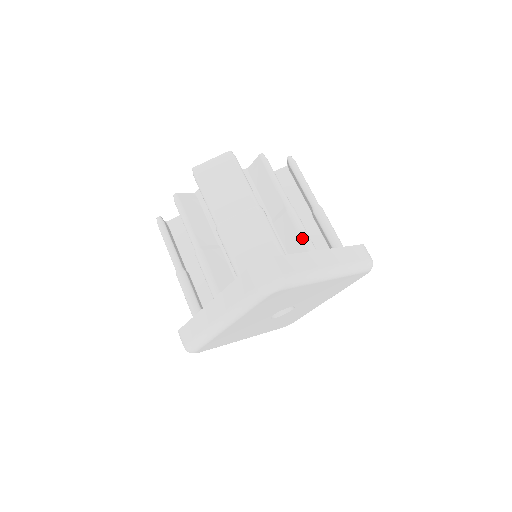
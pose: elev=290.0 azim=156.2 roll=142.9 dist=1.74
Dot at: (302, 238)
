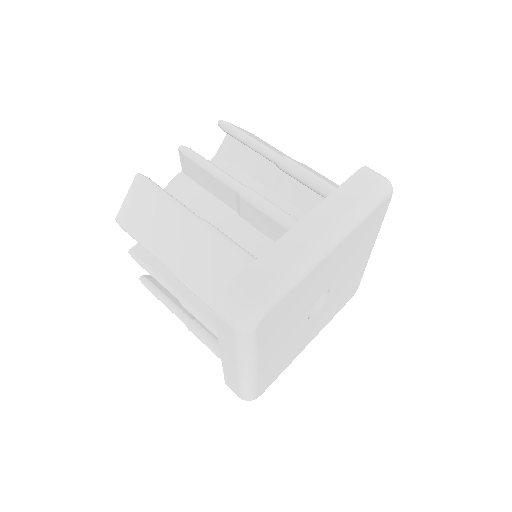
Dot at: (273, 218)
